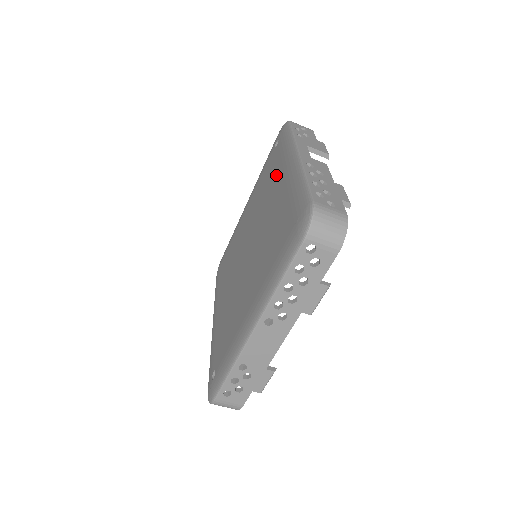
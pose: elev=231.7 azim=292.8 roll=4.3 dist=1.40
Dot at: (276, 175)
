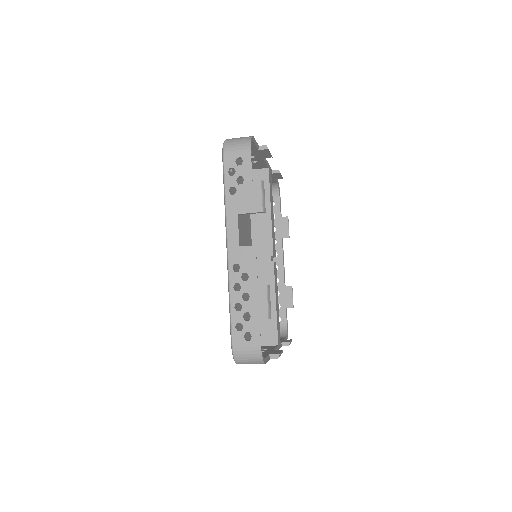
Dot at: occluded
